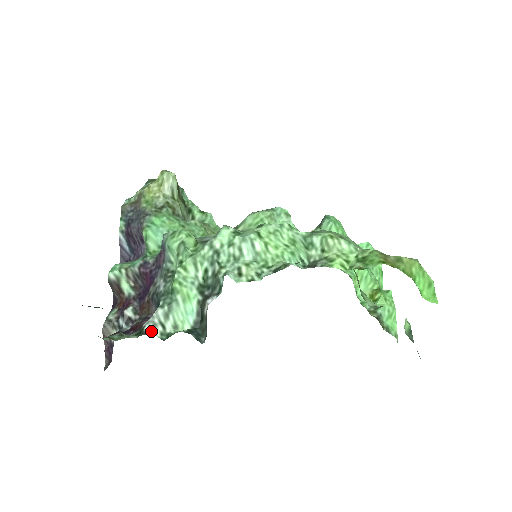
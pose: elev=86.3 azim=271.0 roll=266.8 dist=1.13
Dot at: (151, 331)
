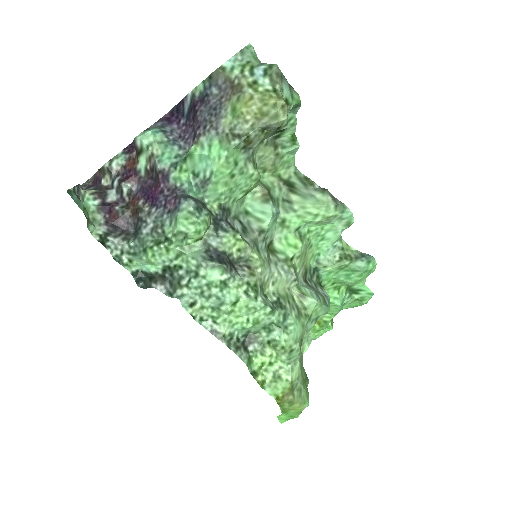
Dot at: (110, 249)
